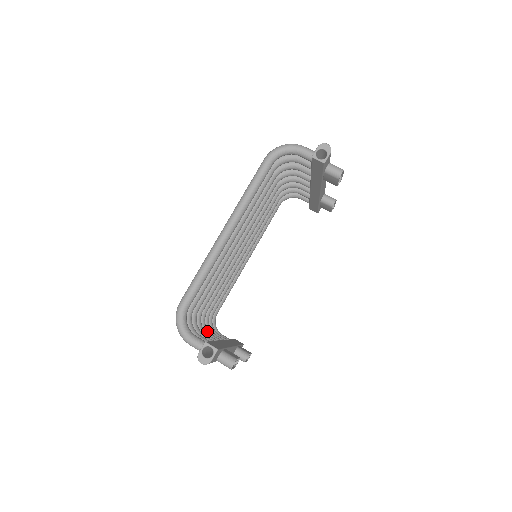
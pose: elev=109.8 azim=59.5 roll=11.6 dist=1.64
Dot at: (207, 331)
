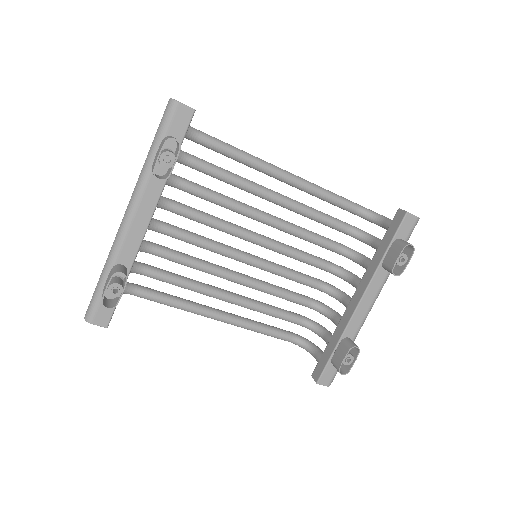
Dot at: occluded
